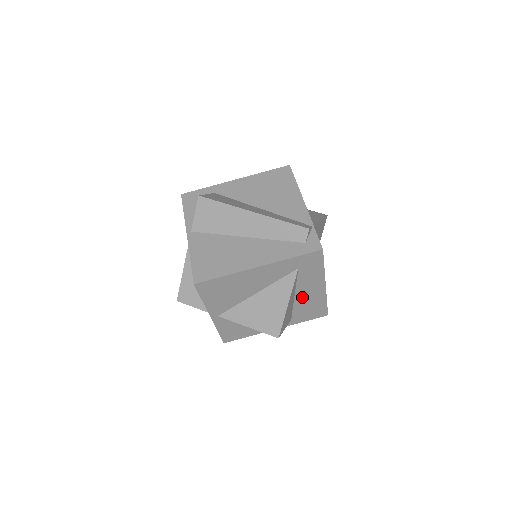
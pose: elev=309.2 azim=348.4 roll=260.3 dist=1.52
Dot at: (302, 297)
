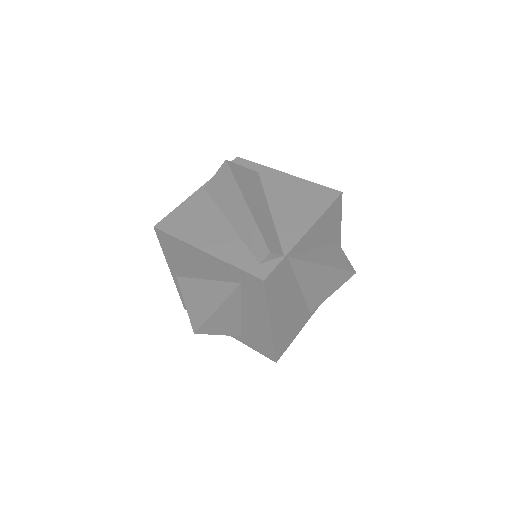
Dot at: (249, 320)
